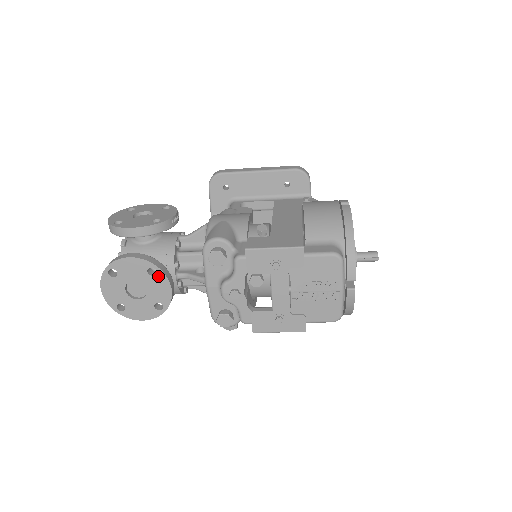
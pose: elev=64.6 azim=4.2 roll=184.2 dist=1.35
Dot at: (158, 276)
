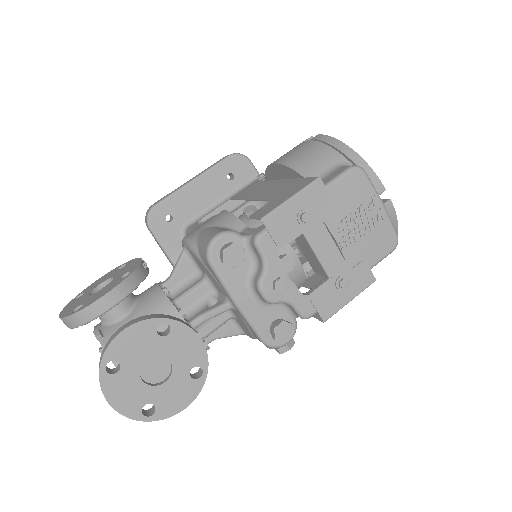
Dot at: (174, 331)
